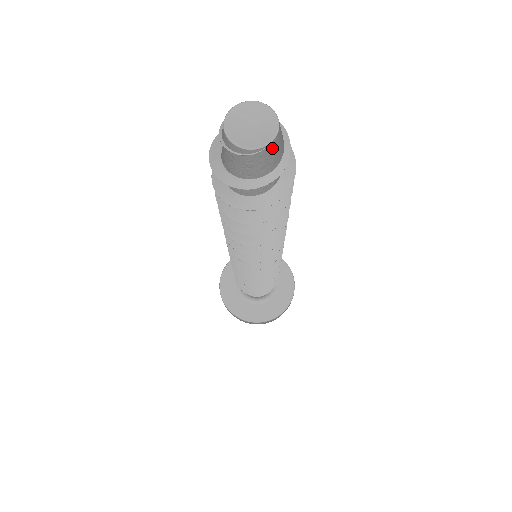
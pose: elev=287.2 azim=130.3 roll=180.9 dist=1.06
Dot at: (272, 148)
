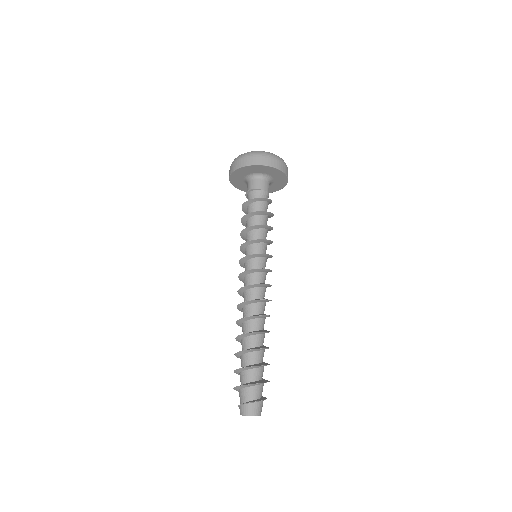
Dot at: occluded
